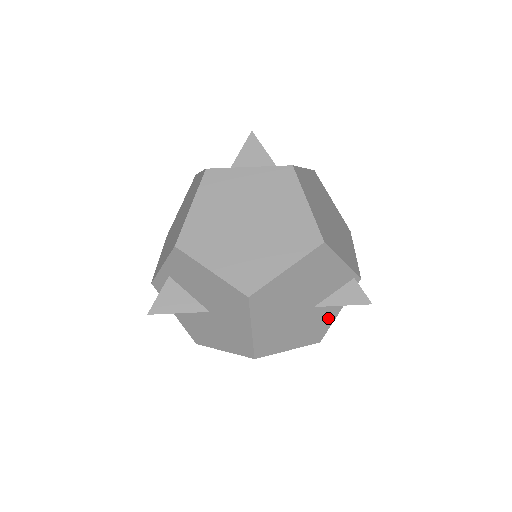
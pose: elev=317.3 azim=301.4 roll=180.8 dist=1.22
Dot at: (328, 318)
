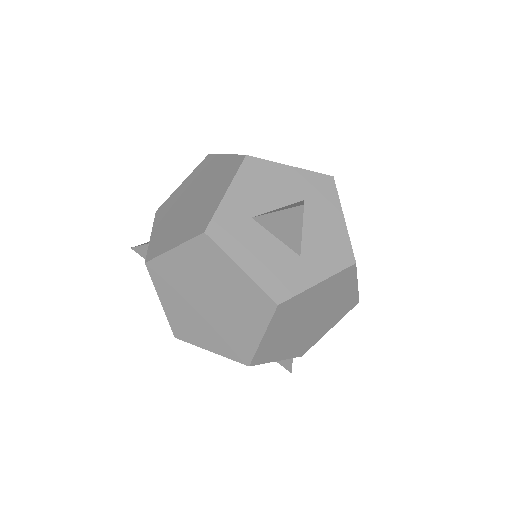
Dot at: occluded
